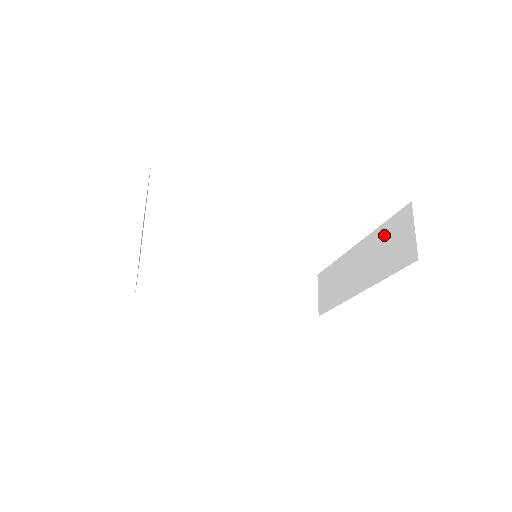
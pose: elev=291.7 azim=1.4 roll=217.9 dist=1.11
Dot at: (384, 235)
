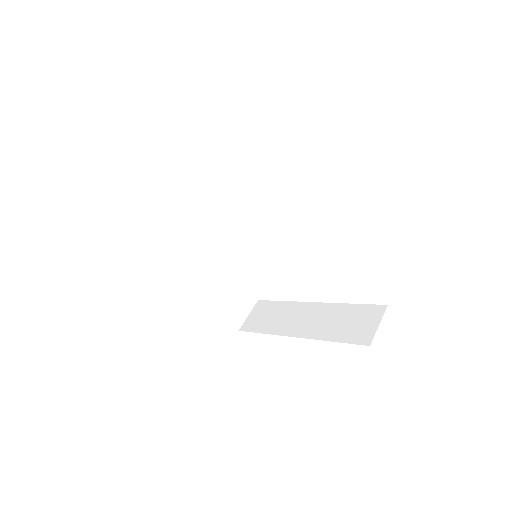
Dot at: (348, 312)
